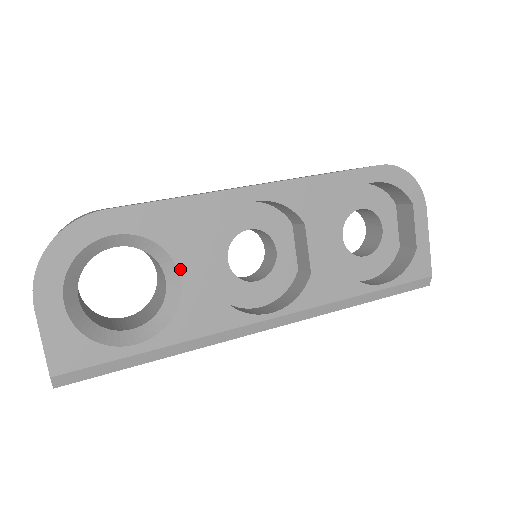
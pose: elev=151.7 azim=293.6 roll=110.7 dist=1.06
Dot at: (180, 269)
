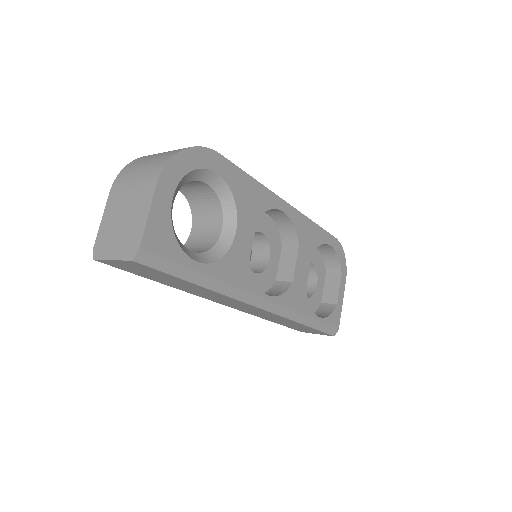
Dot at: (238, 225)
